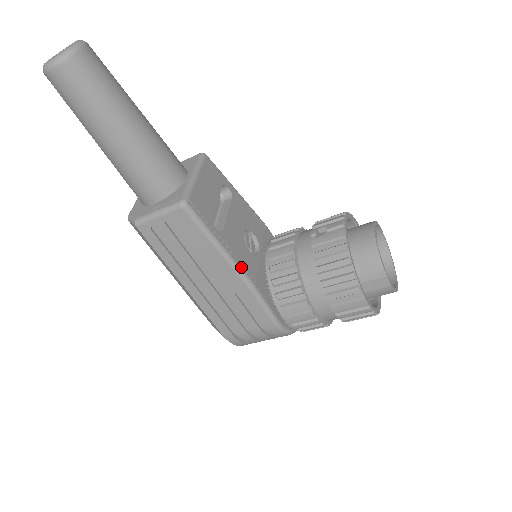
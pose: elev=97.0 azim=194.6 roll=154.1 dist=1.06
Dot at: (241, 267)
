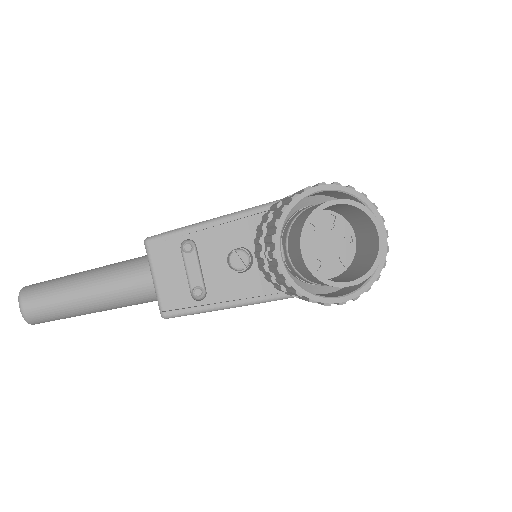
Dot at: (242, 302)
